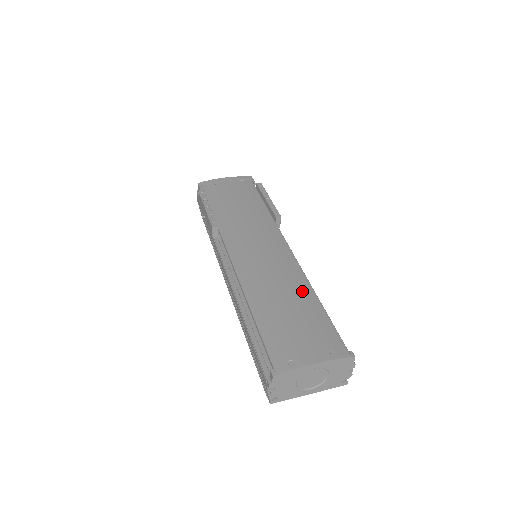
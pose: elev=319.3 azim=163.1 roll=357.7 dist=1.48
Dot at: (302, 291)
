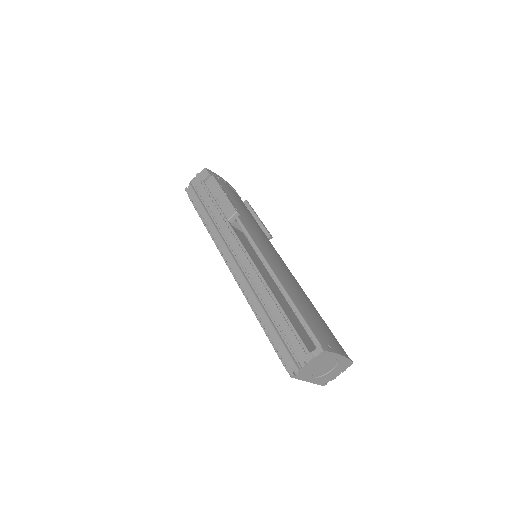
Dot at: (309, 300)
